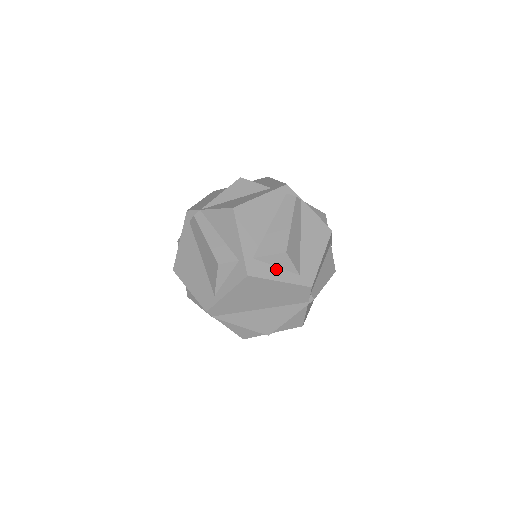
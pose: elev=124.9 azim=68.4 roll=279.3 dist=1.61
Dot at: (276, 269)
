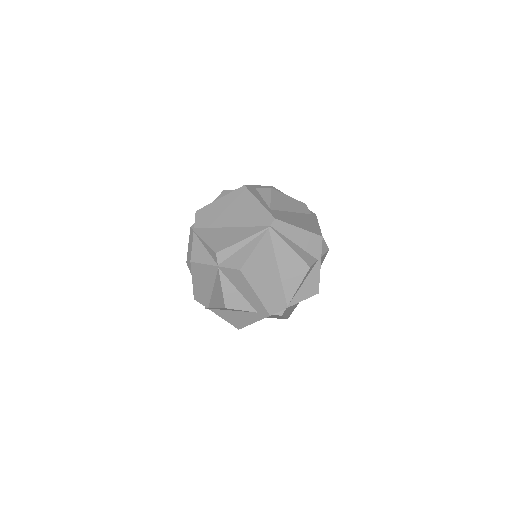
Dot at: occluded
